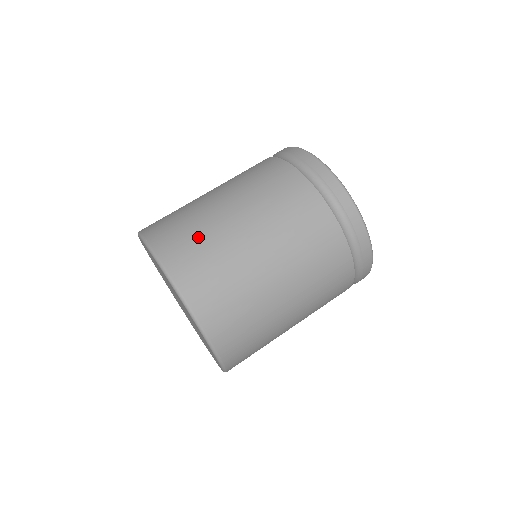
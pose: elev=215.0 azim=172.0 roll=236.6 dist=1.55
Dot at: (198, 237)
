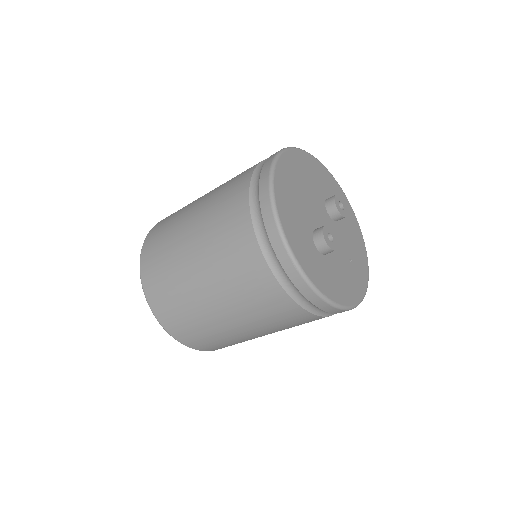
Dot at: (173, 217)
